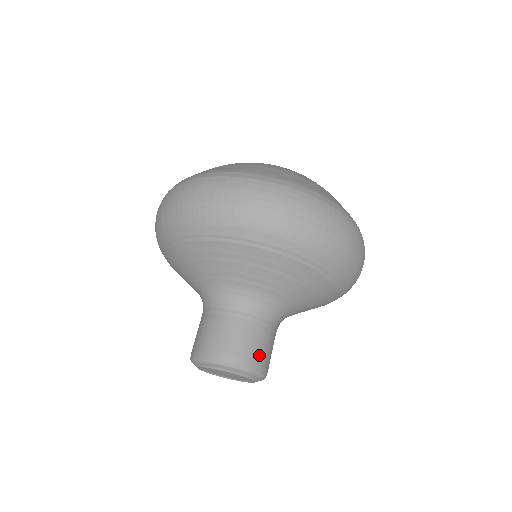
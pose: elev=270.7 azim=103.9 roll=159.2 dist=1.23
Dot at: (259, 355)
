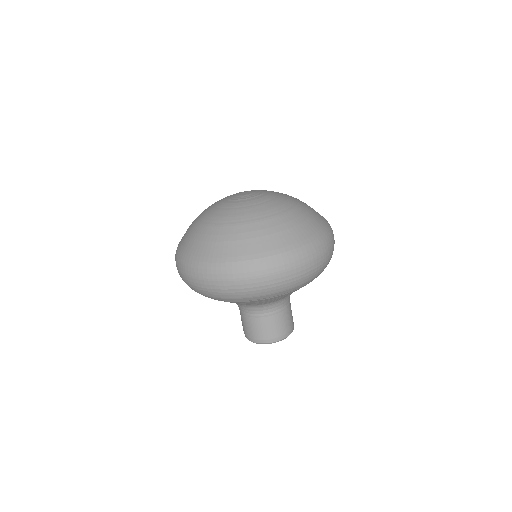
Dot at: (287, 327)
